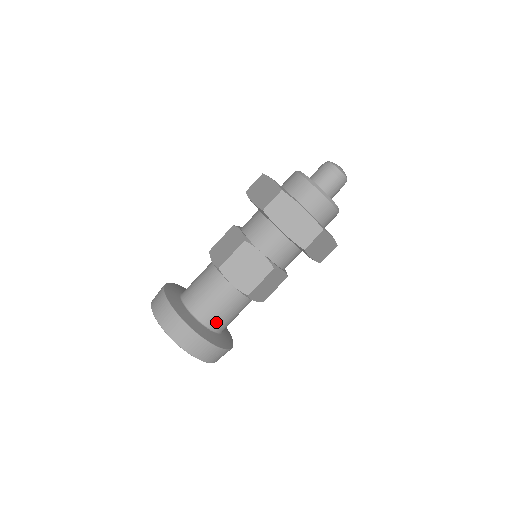
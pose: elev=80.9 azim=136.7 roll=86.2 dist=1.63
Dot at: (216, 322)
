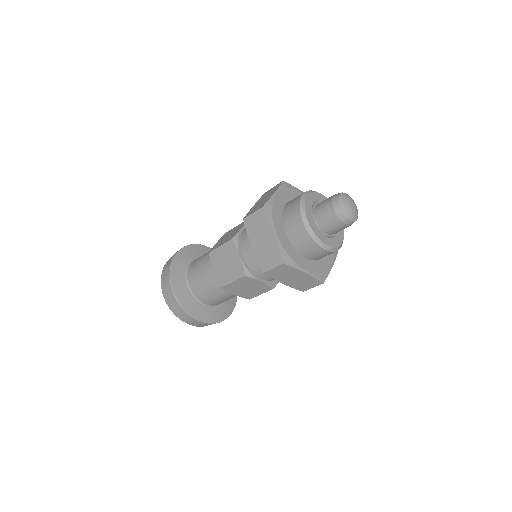
Dot at: (202, 296)
